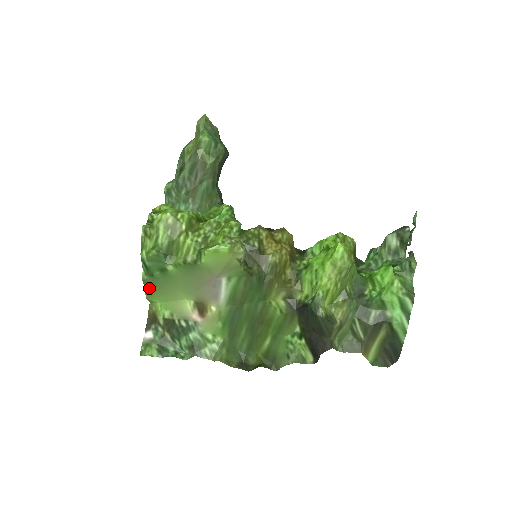
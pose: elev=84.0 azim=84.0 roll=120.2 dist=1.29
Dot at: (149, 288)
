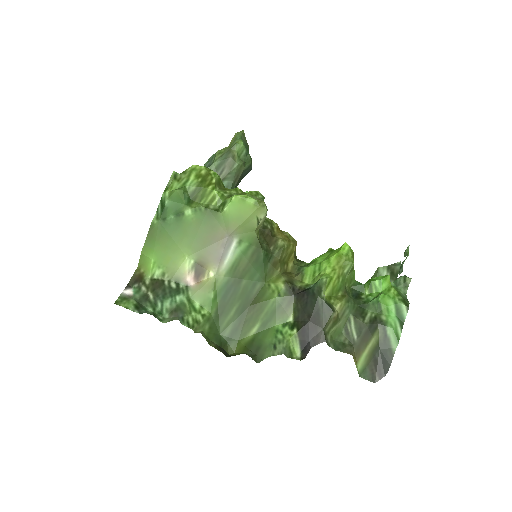
Dot at: (152, 237)
